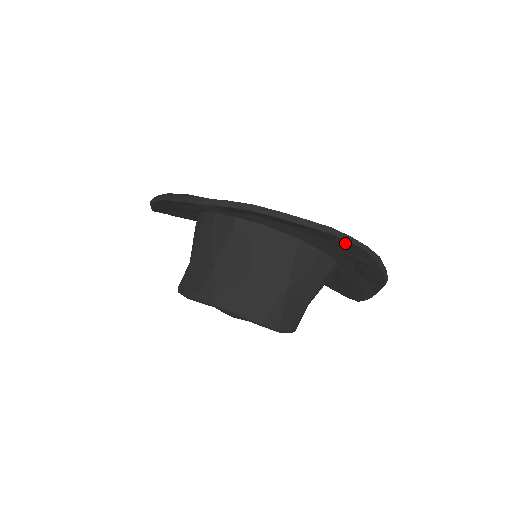
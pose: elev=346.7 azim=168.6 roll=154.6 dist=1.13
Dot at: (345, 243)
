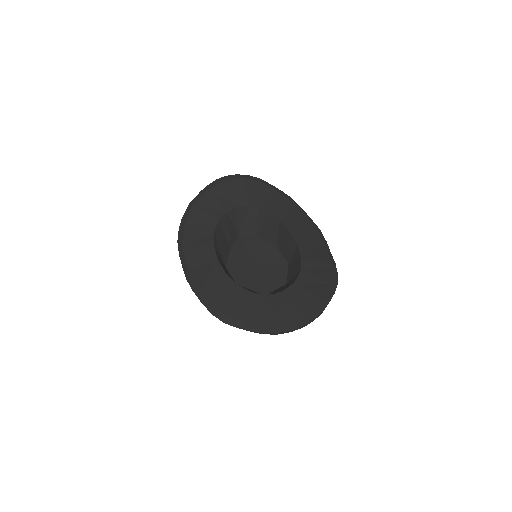
Dot at: (311, 314)
